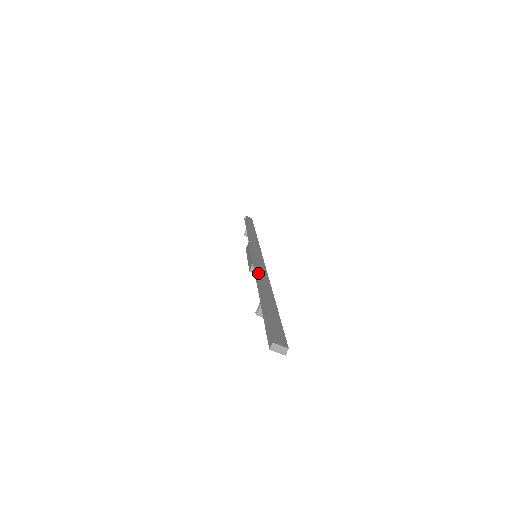
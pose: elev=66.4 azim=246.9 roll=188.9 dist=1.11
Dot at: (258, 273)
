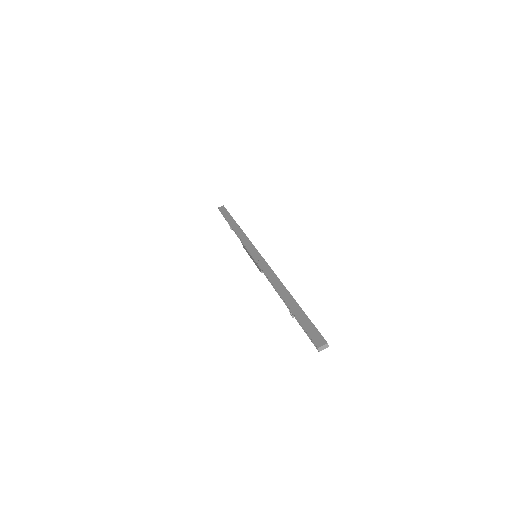
Dot at: (270, 281)
